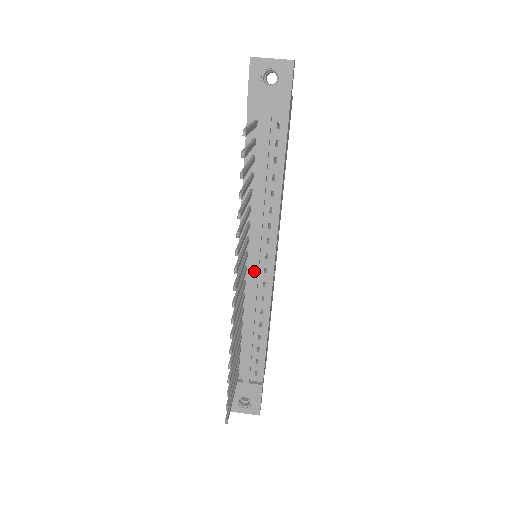
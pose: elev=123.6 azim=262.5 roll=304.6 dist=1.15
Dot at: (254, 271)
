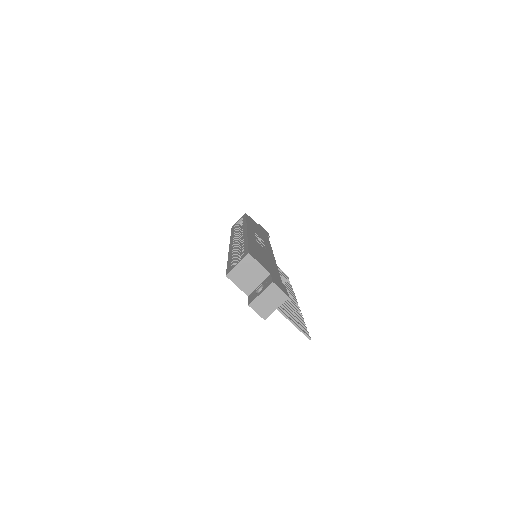
Dot at: occluded
